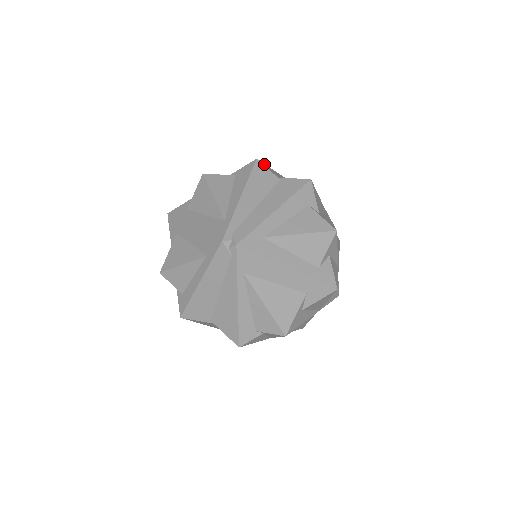
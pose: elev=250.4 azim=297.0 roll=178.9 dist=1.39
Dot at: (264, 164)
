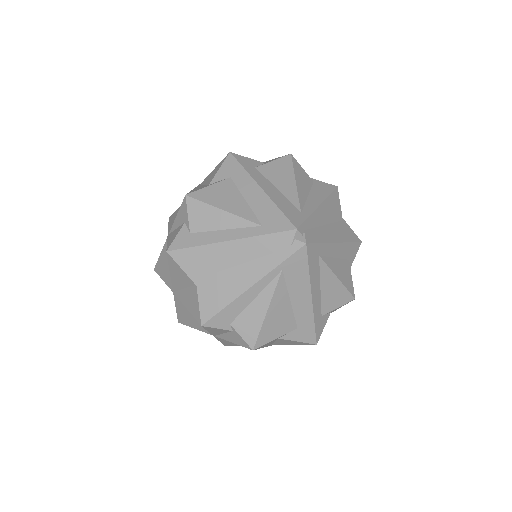
Dot at: occluded
